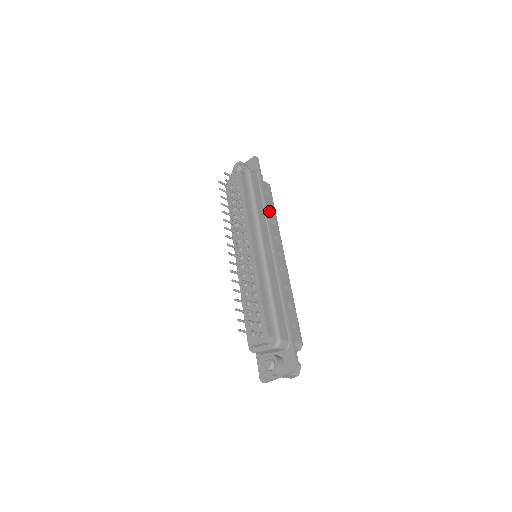
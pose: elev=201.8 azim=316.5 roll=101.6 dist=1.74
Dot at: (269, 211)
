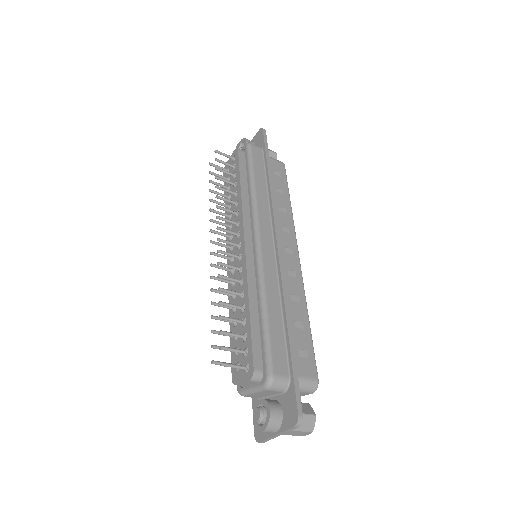
Dot at: (278, 195)
